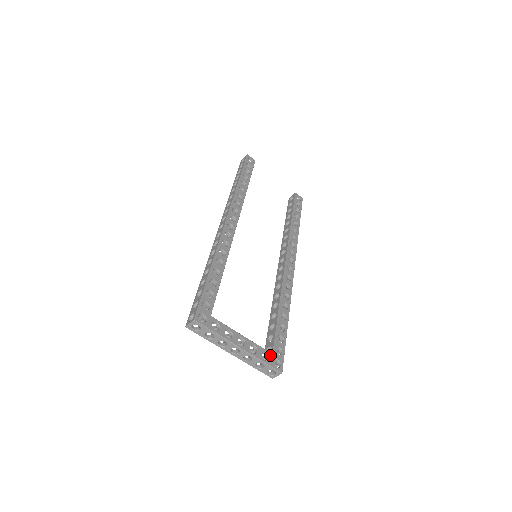
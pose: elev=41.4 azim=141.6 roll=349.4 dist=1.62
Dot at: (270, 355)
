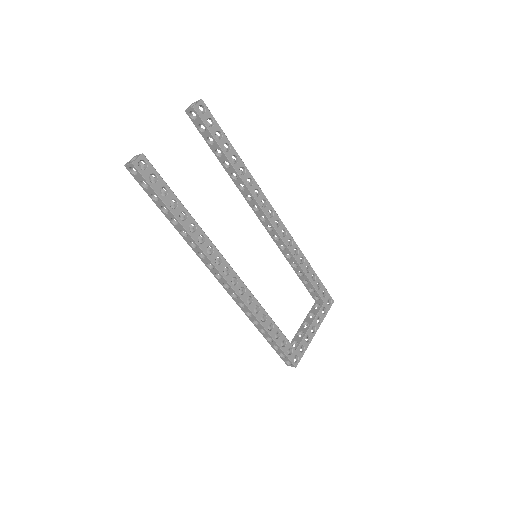
Dot at: (324, 306)
